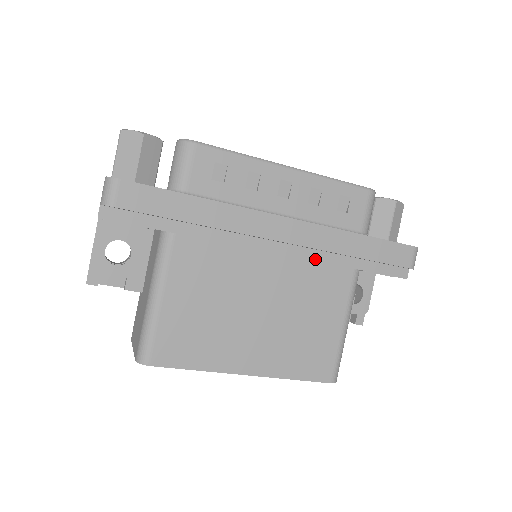
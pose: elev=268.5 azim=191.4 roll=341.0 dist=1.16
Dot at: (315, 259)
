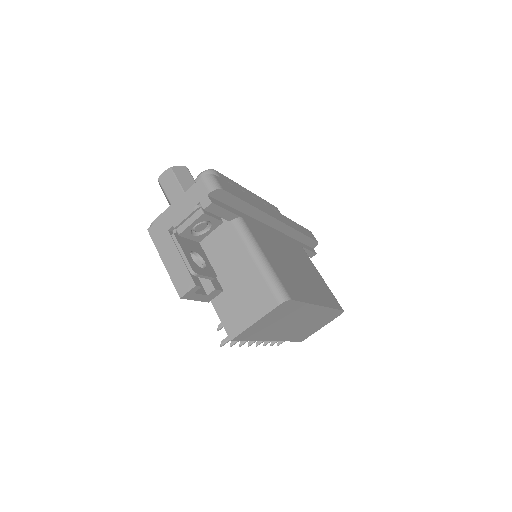
Dot at: (289, 240)
